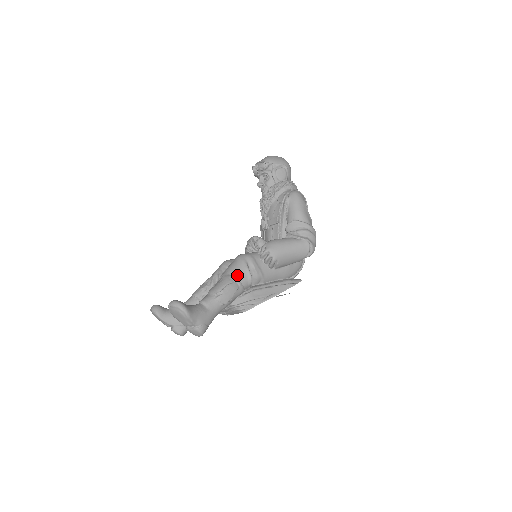
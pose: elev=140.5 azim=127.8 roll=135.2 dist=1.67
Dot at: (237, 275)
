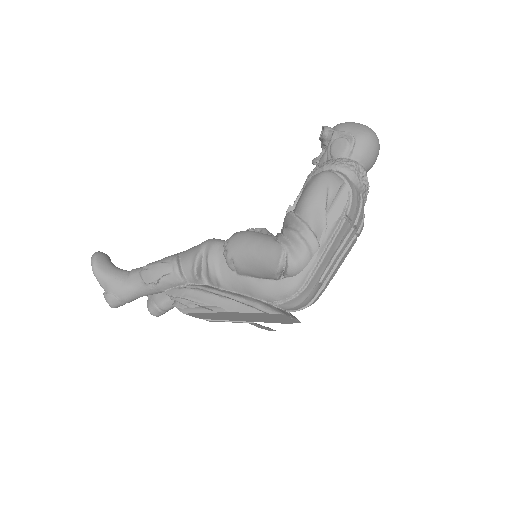
Dot at: (183, 258)
